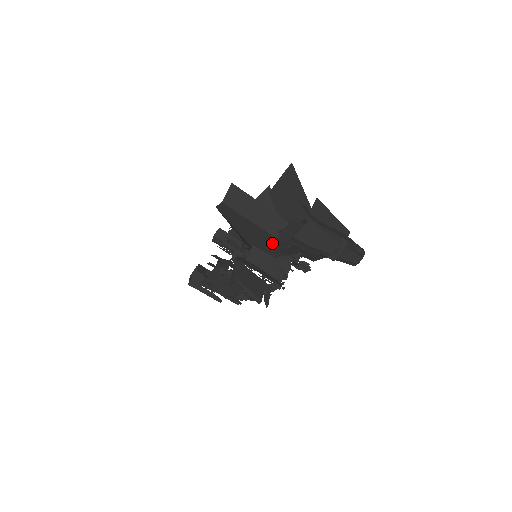
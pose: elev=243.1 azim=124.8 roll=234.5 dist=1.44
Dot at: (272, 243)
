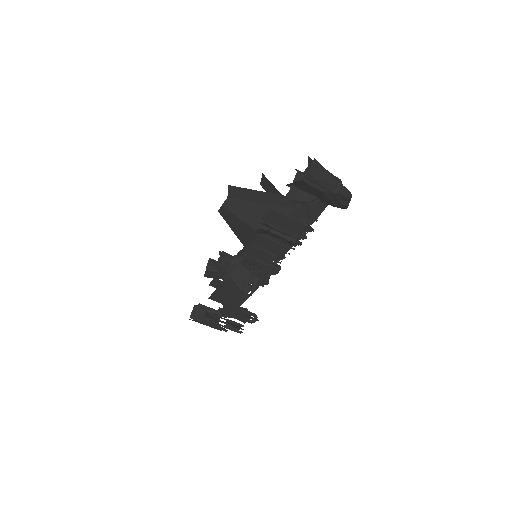
Dot at: occluded
